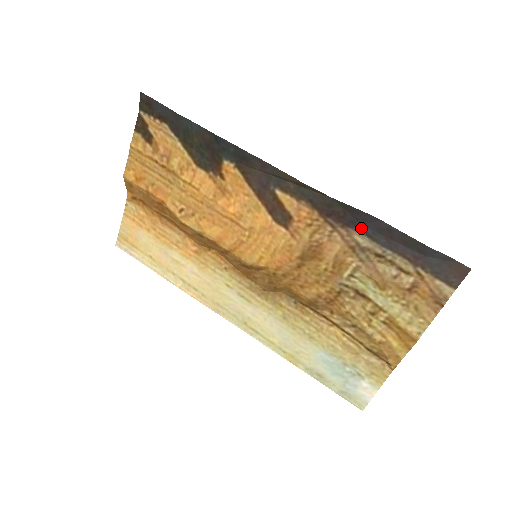
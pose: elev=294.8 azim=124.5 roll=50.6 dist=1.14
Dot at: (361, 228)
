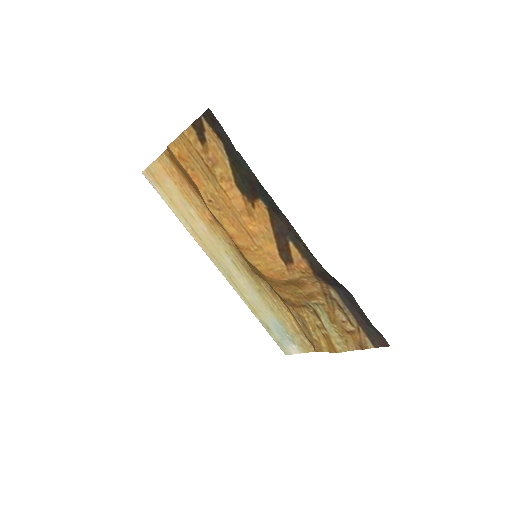
Dot at: (337, 288)
